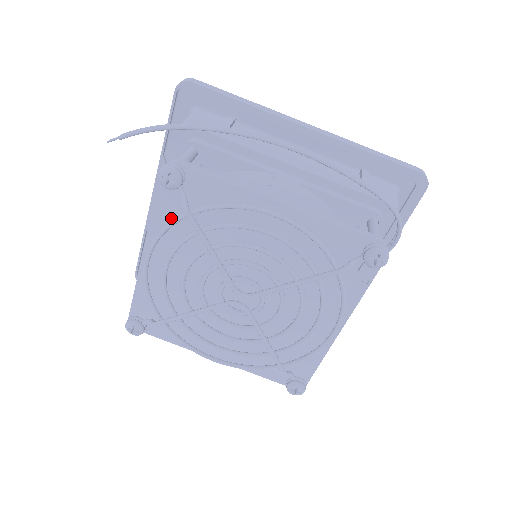
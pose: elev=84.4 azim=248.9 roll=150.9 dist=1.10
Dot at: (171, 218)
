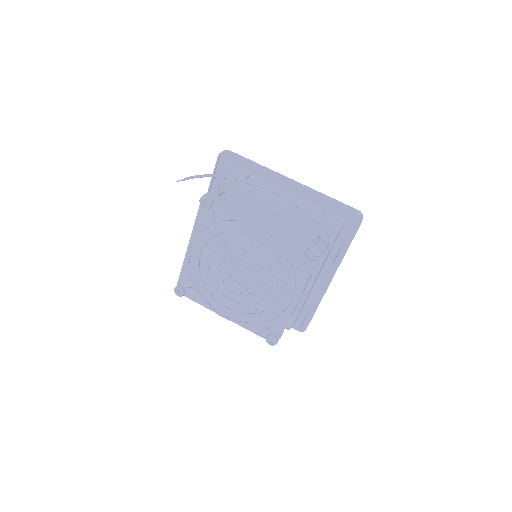
Dot at: occluded
